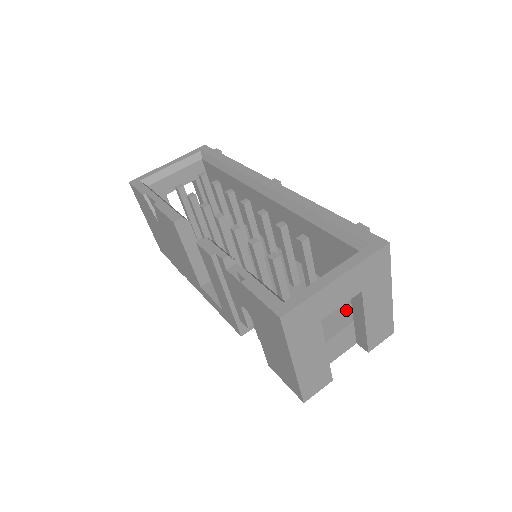
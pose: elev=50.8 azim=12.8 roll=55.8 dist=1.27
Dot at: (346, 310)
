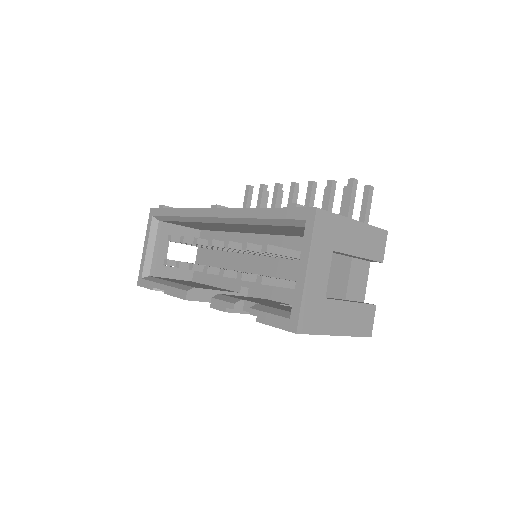
Dot at: occluded
